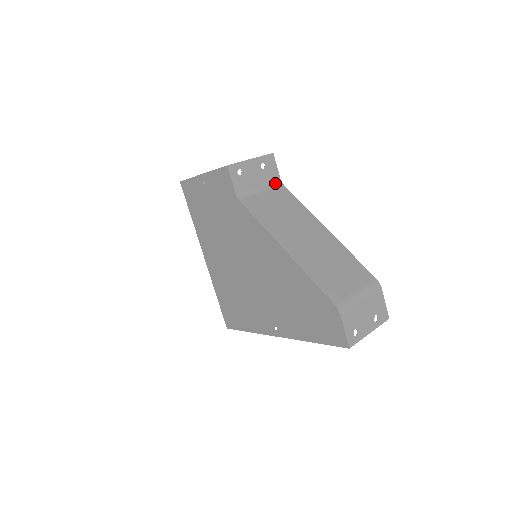
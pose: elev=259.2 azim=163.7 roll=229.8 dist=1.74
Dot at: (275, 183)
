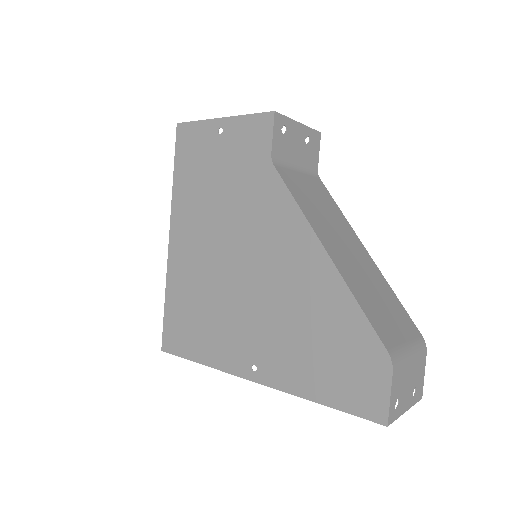
Dot at: (312, 170)
